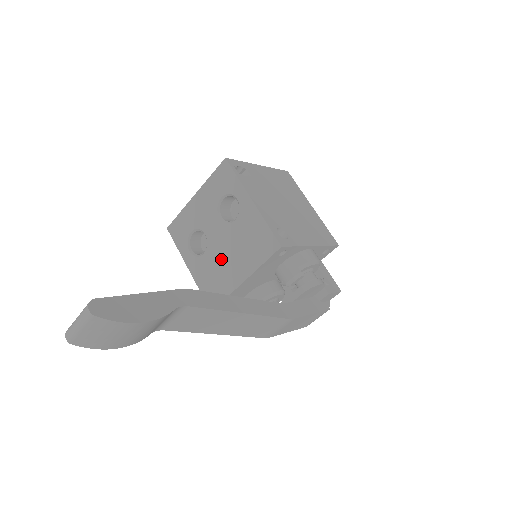
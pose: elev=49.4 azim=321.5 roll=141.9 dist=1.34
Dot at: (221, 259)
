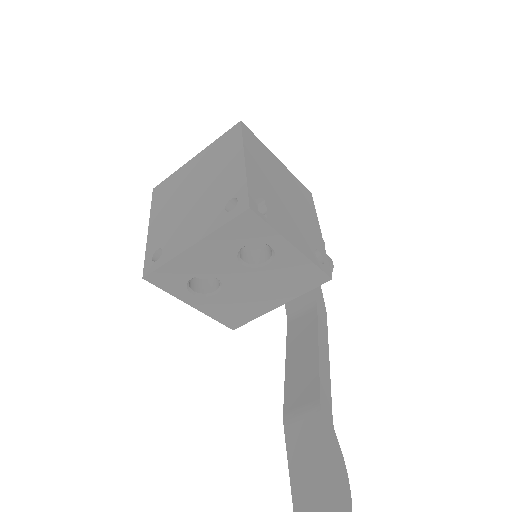
Dot at: (246, 295)
